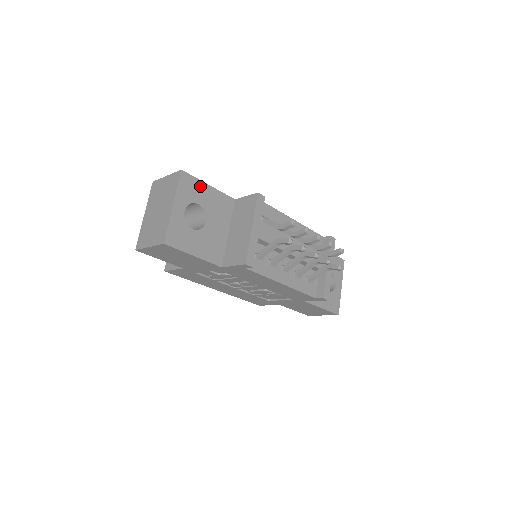
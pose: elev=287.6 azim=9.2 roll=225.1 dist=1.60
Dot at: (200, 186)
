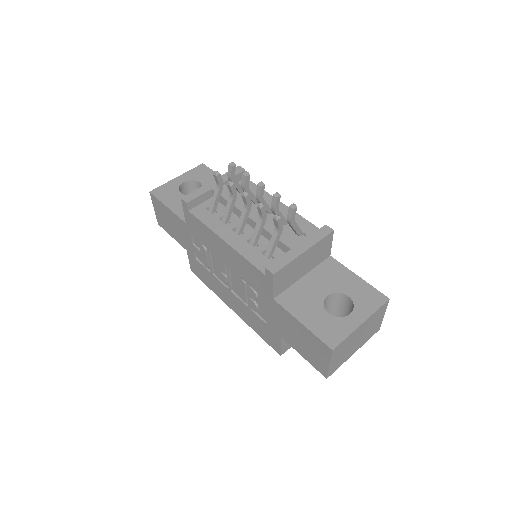
Dot at: (212, 175)
